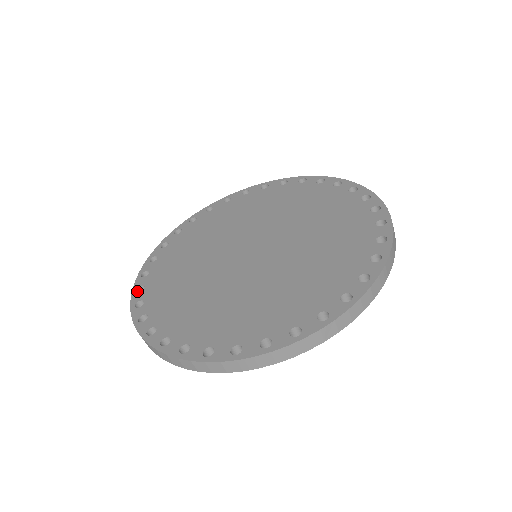
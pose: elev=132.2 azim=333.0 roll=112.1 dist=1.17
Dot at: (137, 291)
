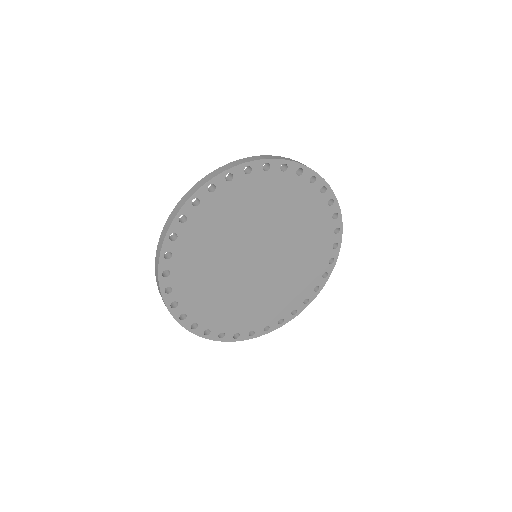
Dot at: (164, 290)
